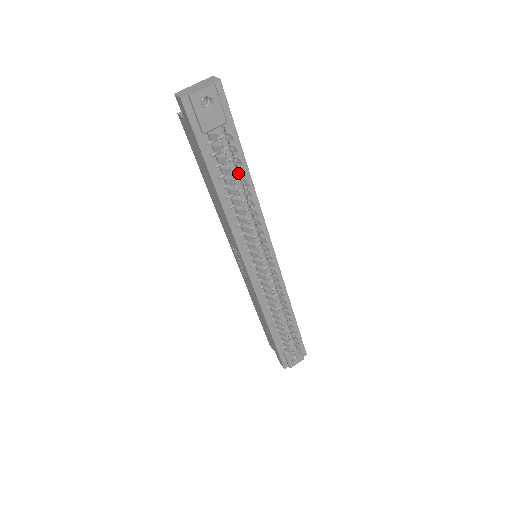
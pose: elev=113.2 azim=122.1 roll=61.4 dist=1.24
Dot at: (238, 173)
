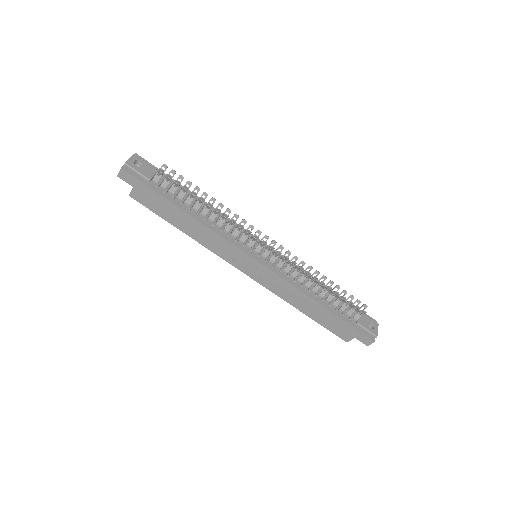
Dot at: (188, 189)
